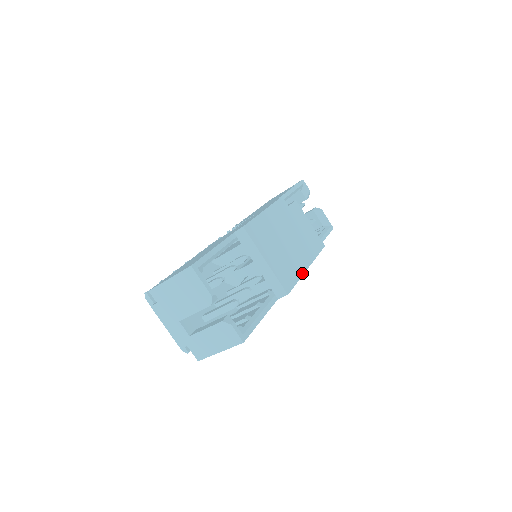
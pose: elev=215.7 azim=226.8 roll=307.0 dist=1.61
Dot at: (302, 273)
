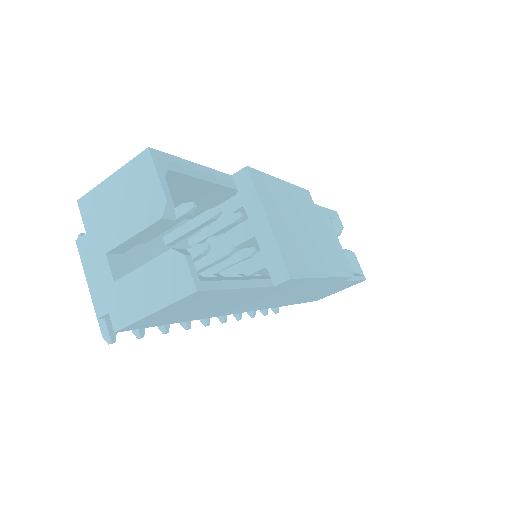
Dot at: (318, 275)
